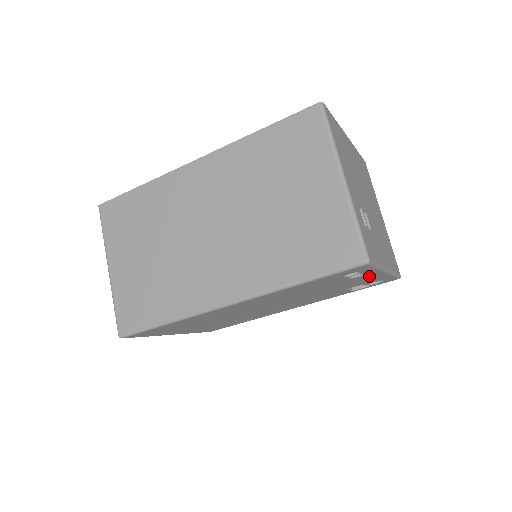
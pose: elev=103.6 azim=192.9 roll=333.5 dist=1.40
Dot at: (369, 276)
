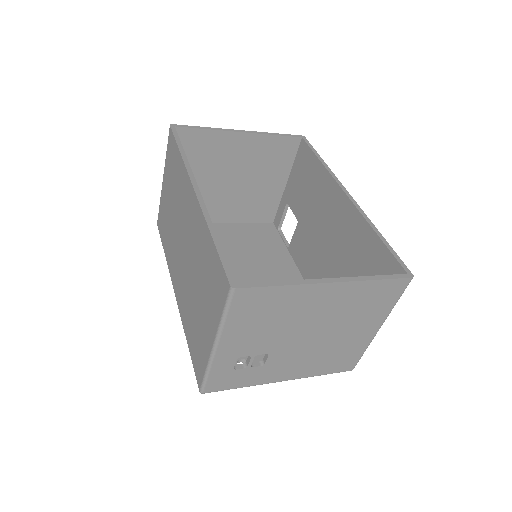
Dot at: occluded
